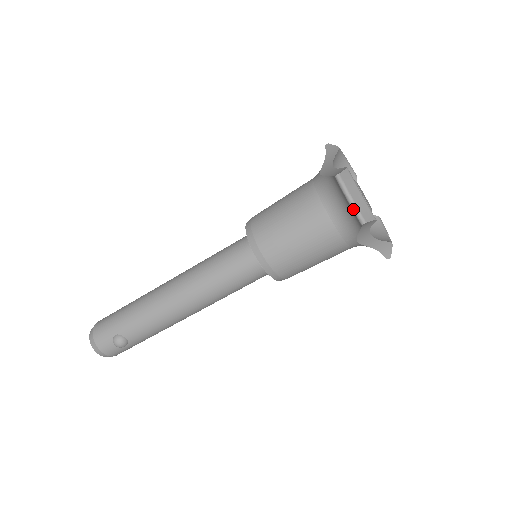
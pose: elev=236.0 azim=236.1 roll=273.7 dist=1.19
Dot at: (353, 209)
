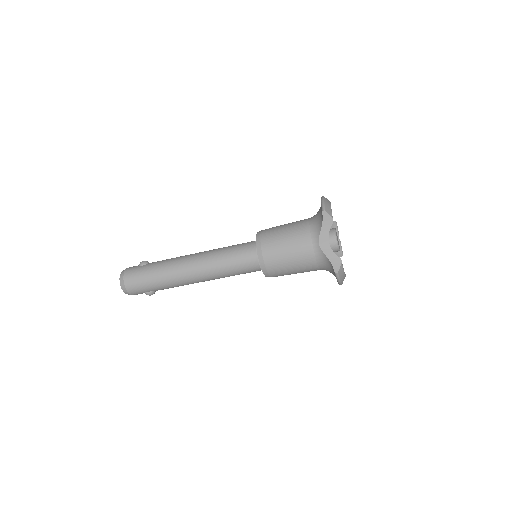
Dot at: (339, 284)
